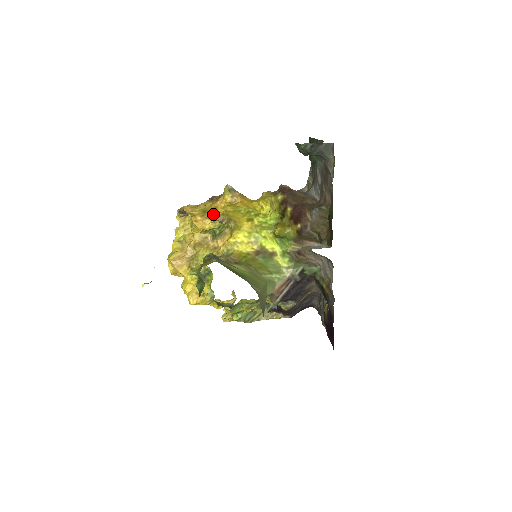
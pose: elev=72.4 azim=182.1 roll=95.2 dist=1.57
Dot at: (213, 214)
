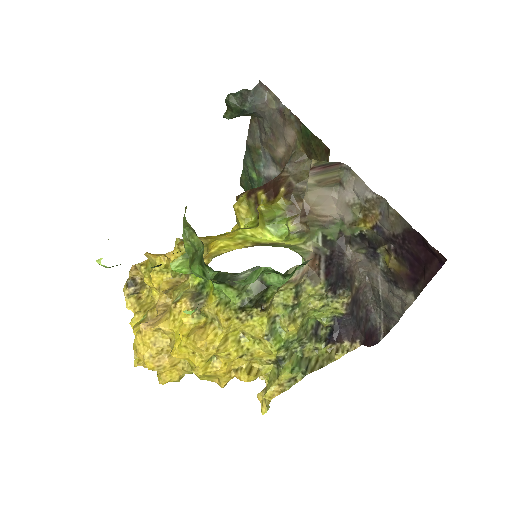
Dot at: occluded
